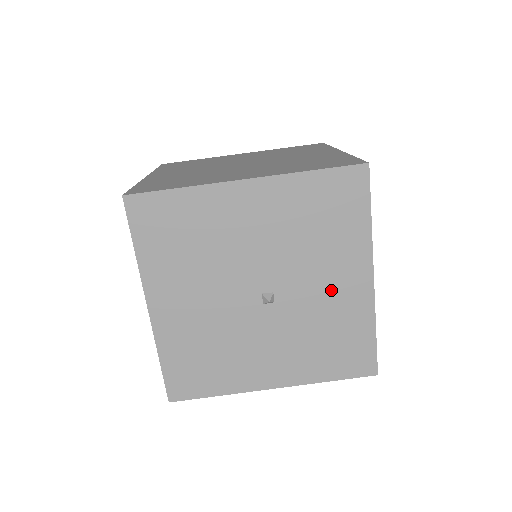
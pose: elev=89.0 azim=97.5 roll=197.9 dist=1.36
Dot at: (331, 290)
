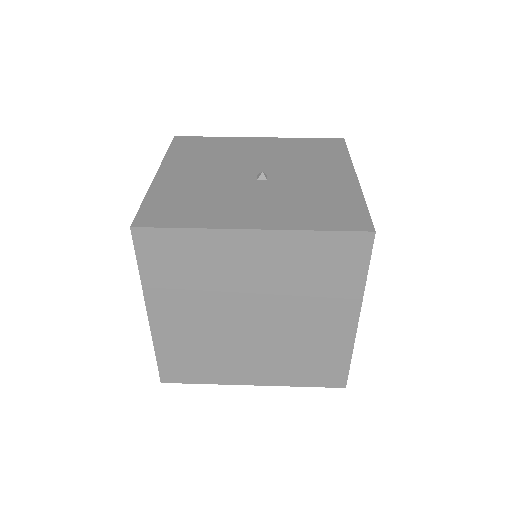
Dot at: (319, 179)
